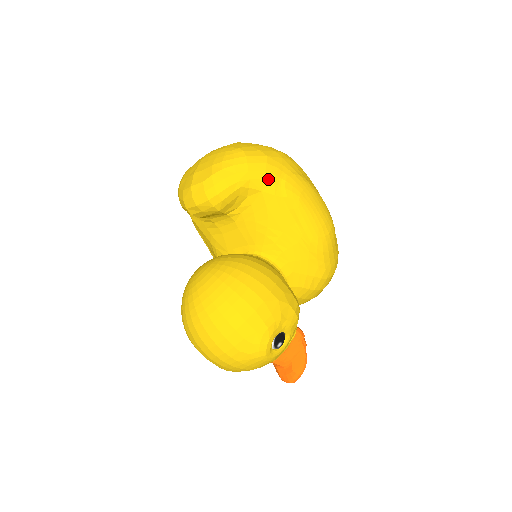
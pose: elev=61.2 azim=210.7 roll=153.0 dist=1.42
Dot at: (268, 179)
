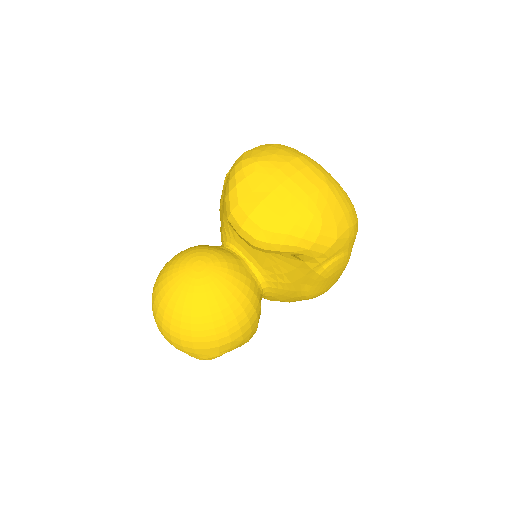
Dot at: (319, 259)
